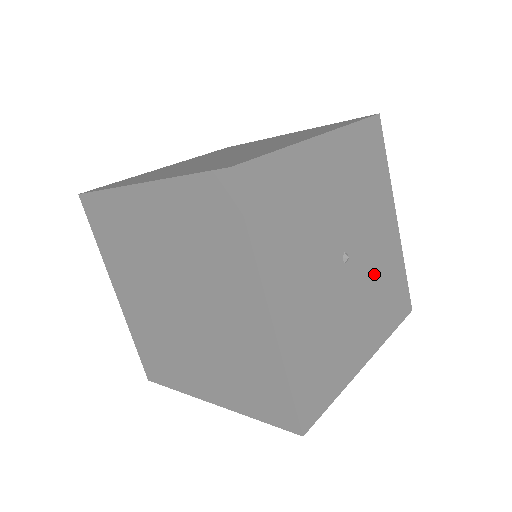
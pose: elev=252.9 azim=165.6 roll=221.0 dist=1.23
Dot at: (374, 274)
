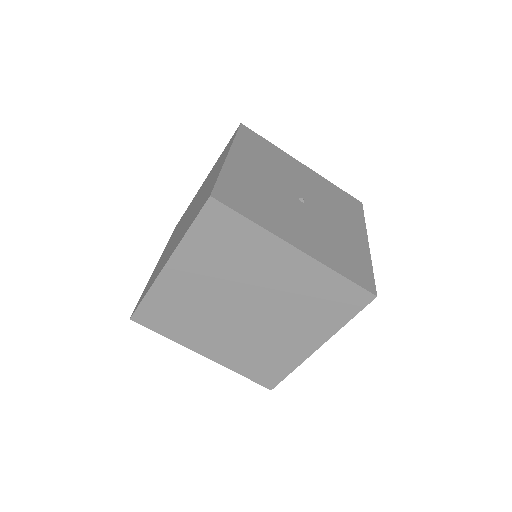
Dot at: (323, 198)
